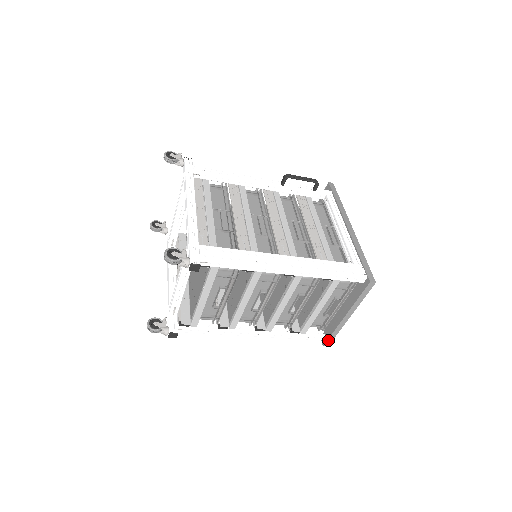
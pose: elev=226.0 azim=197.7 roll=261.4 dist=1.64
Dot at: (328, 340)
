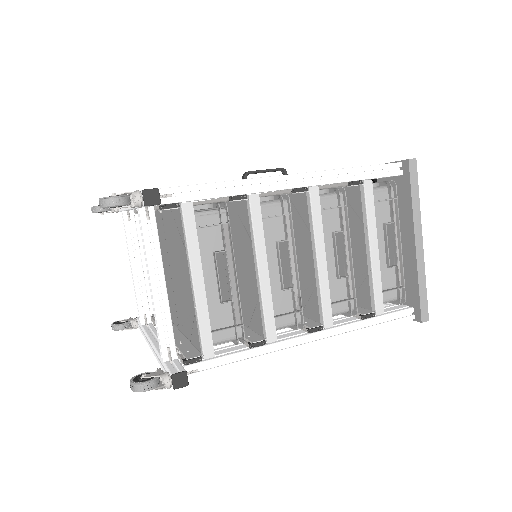
Dot at: (421, 306)
